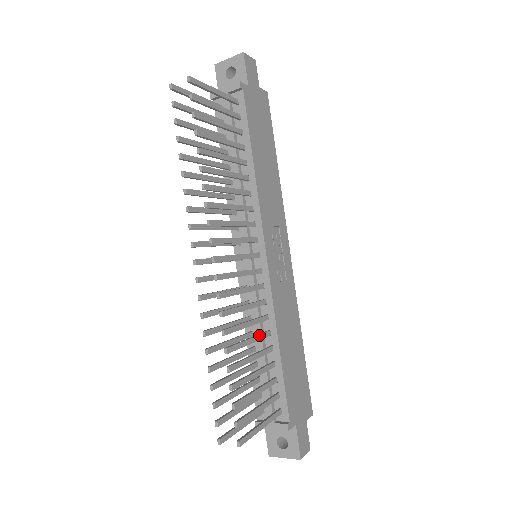
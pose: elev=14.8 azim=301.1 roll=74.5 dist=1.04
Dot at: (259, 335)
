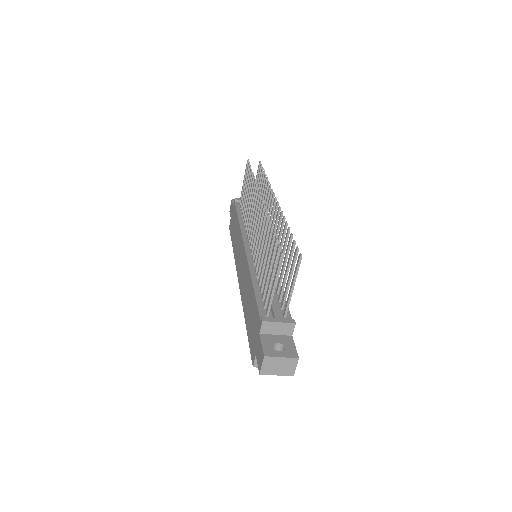
Dot at: (277, 263)
